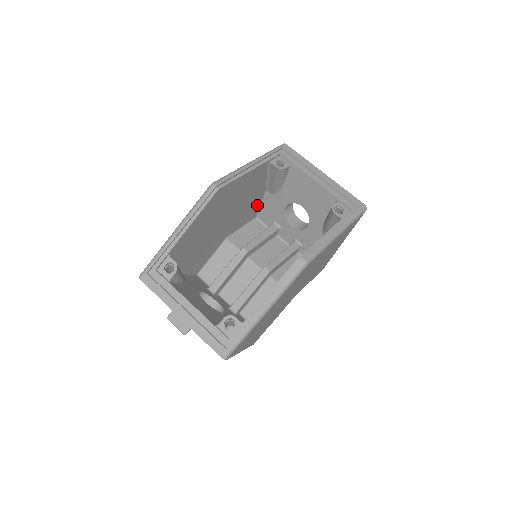
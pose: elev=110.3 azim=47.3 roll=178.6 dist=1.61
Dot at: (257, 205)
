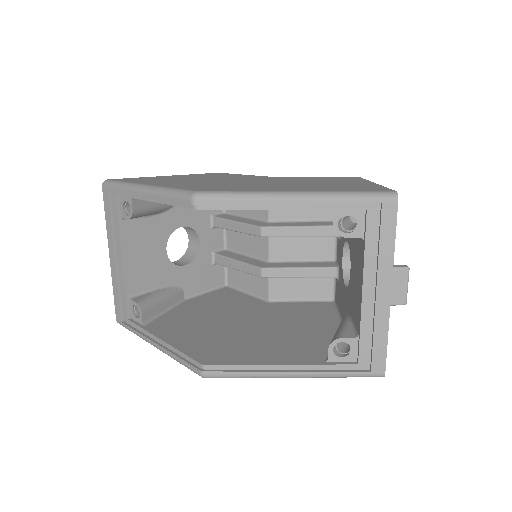
Dot at: occluded
